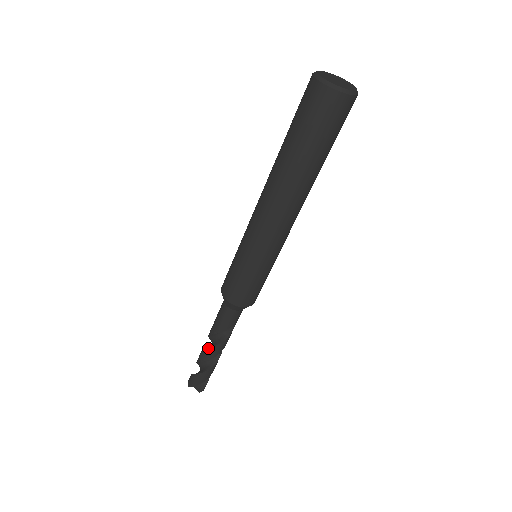
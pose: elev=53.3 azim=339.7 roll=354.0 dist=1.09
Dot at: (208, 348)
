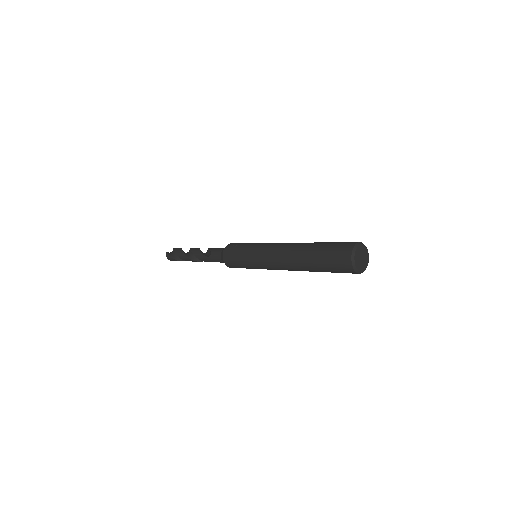
Dot at: occluded
